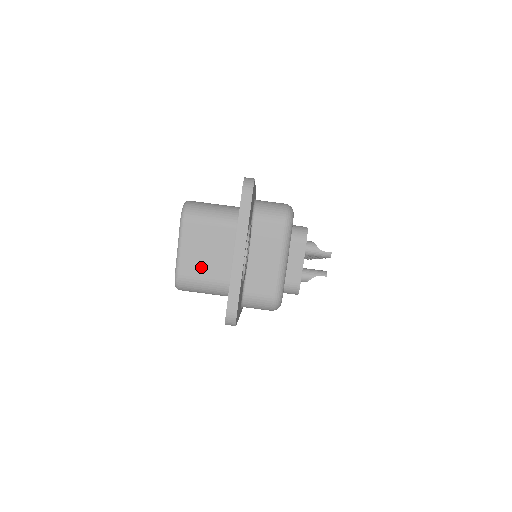
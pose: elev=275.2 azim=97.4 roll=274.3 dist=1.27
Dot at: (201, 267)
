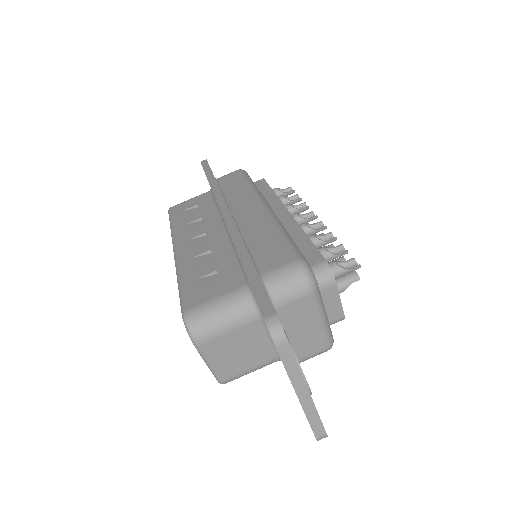
Dot at: (240, 364)
